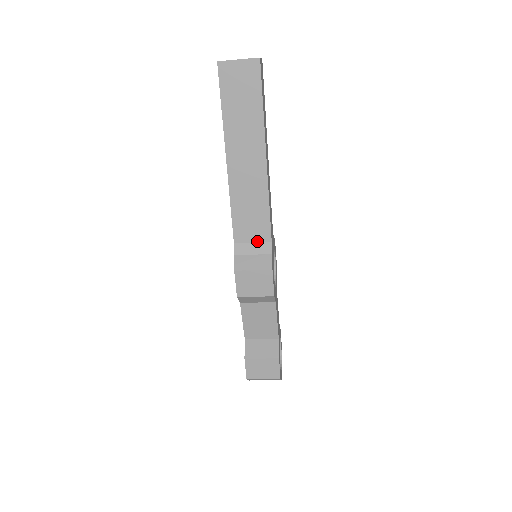
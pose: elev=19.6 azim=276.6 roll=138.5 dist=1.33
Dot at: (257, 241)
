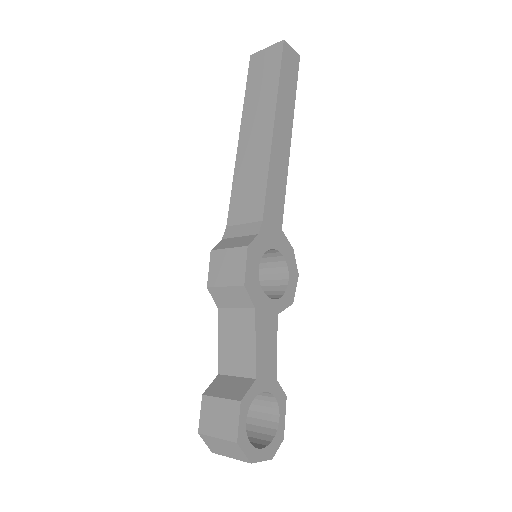
Dot at: (248, 222)
